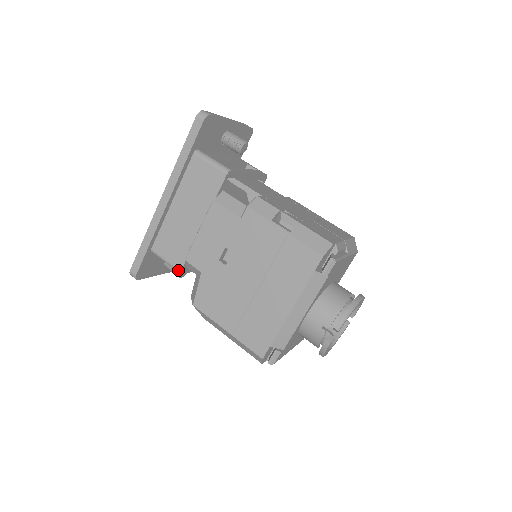
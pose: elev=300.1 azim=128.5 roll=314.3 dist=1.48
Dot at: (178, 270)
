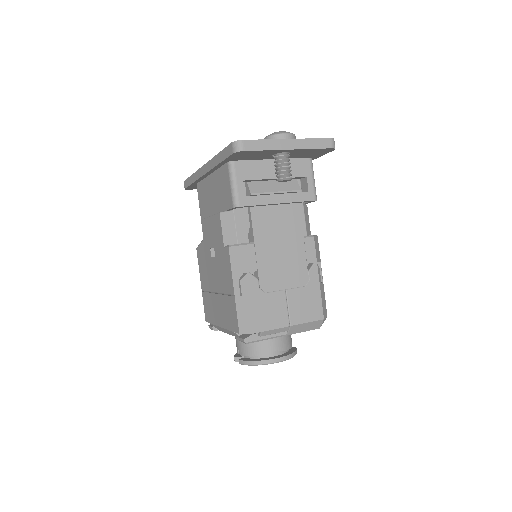
Dot at: (201, 217)
